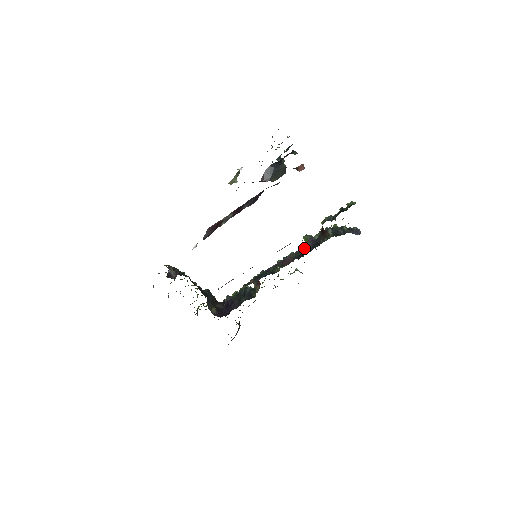
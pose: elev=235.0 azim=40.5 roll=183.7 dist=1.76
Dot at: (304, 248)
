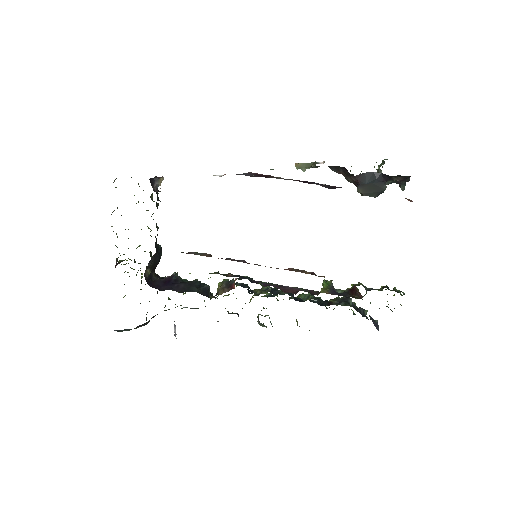
Dot at: (316, 292)
